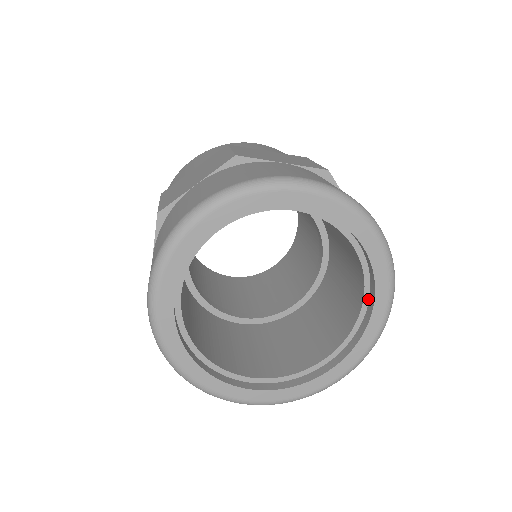
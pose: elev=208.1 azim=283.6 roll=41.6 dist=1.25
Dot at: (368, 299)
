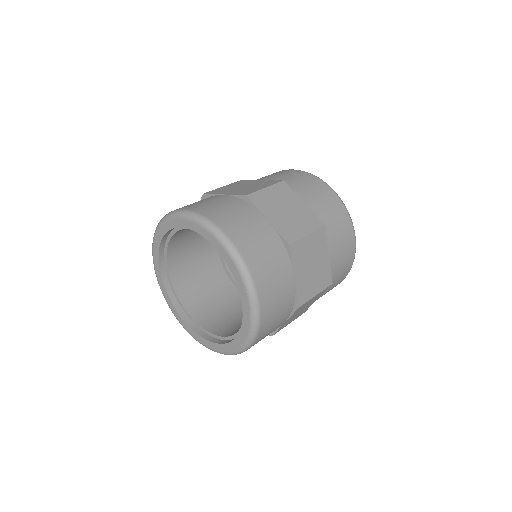
Dot at: occluded
